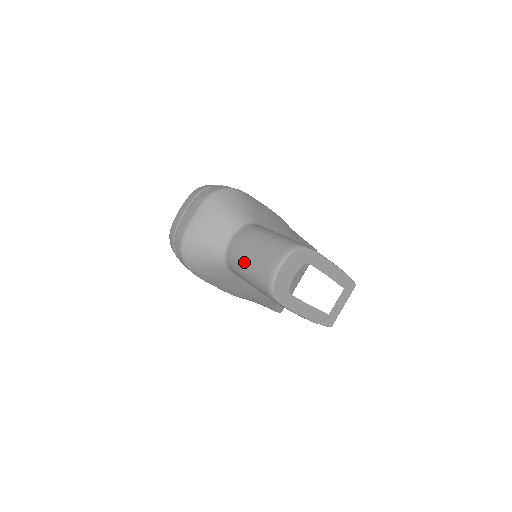
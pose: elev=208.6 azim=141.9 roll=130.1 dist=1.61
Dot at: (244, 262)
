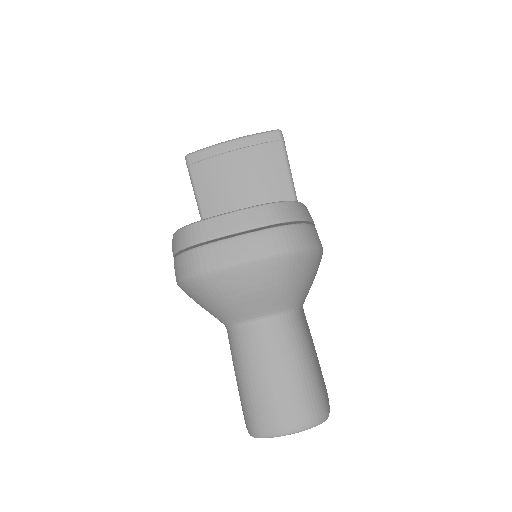
Dot at: (253, 372)
